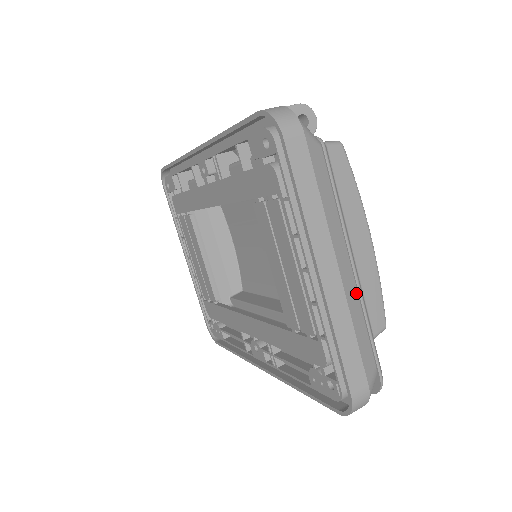
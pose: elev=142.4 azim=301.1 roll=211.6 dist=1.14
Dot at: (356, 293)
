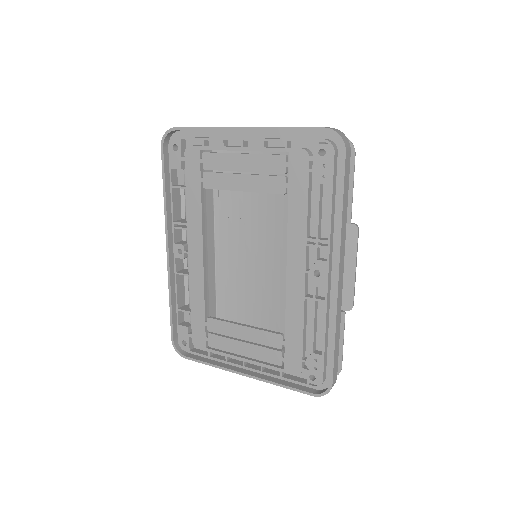
Dot at: occluded
